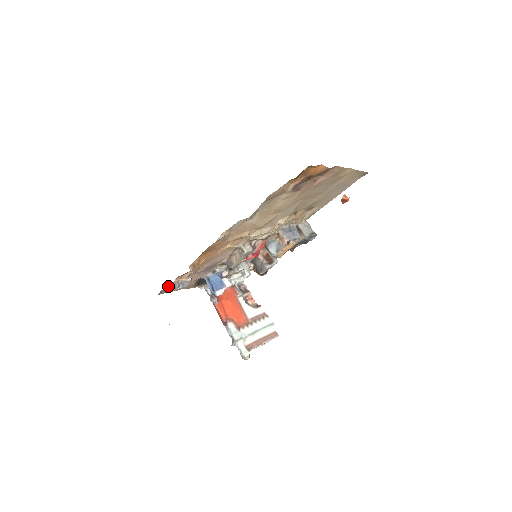
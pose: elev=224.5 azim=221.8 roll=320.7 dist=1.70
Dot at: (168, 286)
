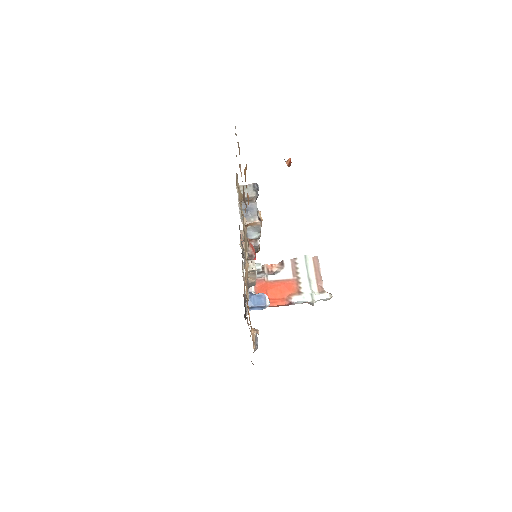
Dot at: occluded
